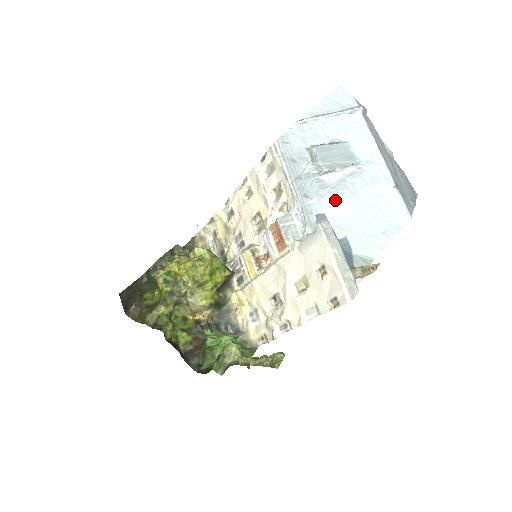
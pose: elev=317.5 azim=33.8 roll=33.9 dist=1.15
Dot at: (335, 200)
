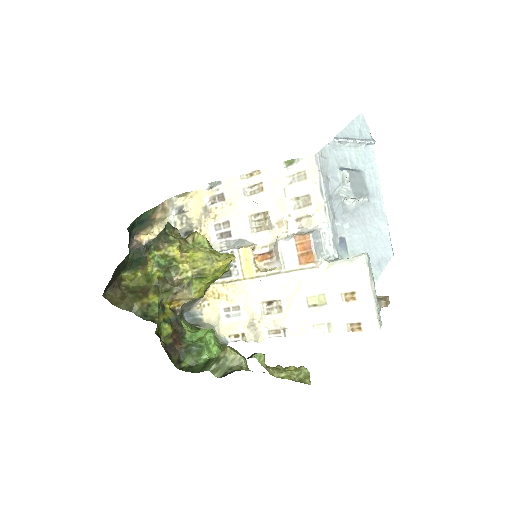
Dot at: (352, 226)
